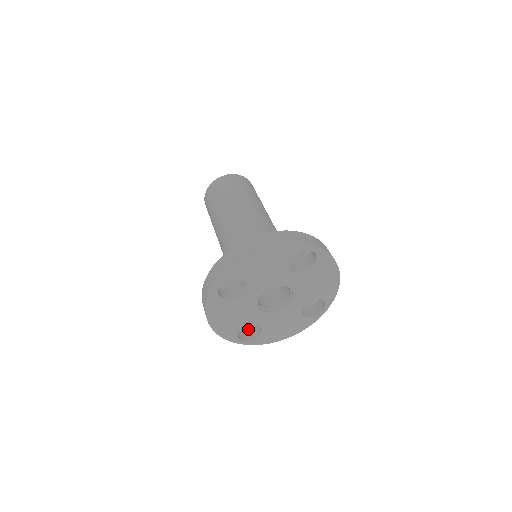
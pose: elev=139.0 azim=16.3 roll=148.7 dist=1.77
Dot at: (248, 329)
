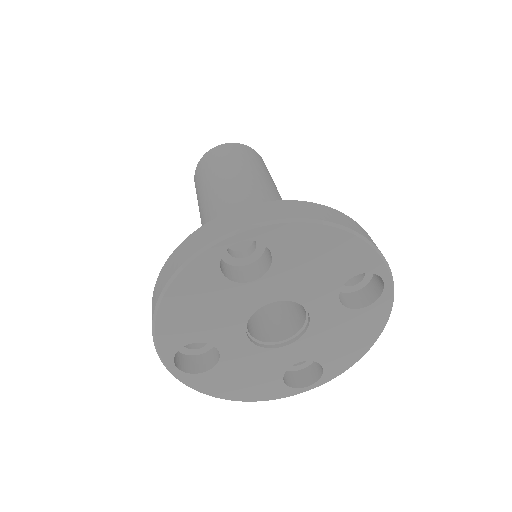
Dot at: (188, 352)
